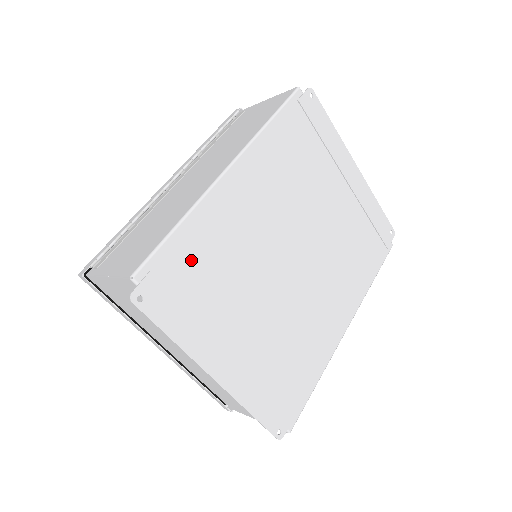
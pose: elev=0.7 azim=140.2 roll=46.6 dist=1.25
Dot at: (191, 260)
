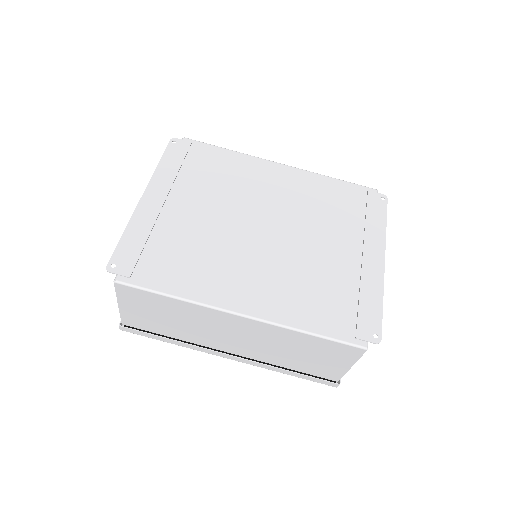
Dot at: (212, 161)
